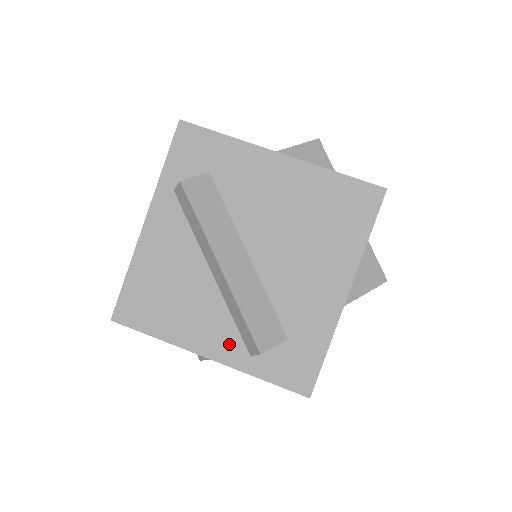
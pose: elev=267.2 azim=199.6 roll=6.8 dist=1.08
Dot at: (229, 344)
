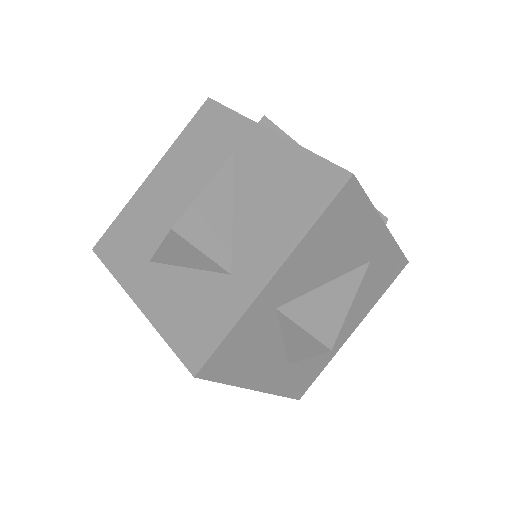
Dot at: occluded
